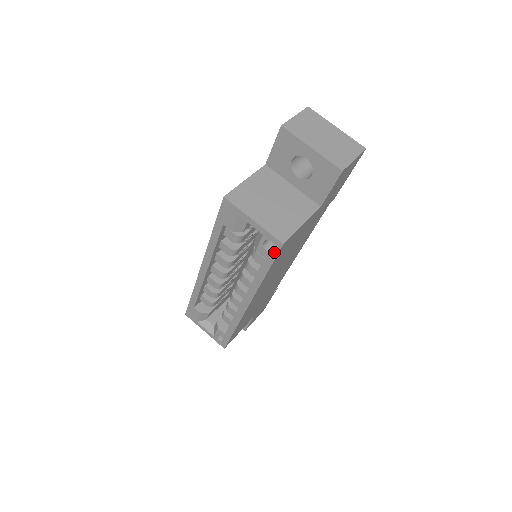
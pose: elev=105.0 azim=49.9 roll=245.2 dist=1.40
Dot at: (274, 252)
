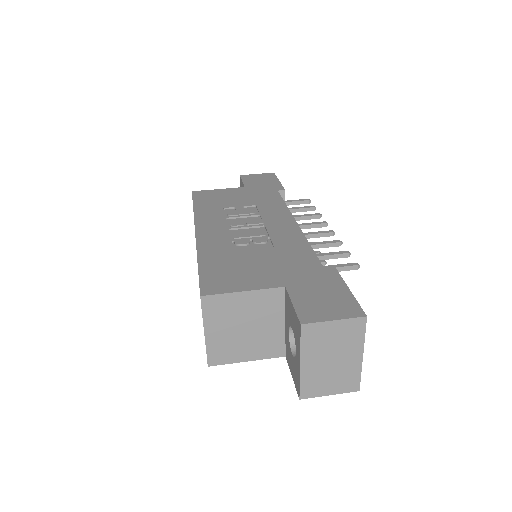
Dot at: occluded
